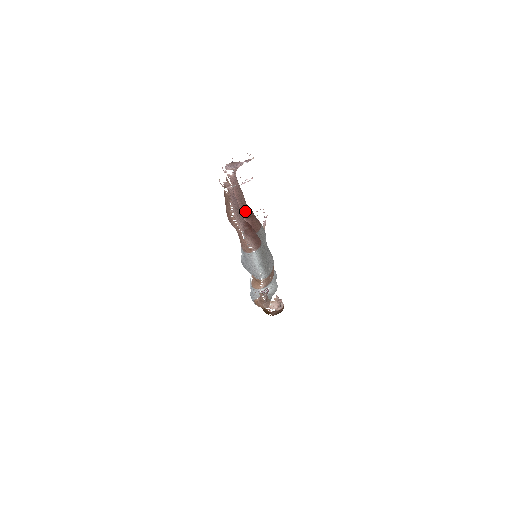
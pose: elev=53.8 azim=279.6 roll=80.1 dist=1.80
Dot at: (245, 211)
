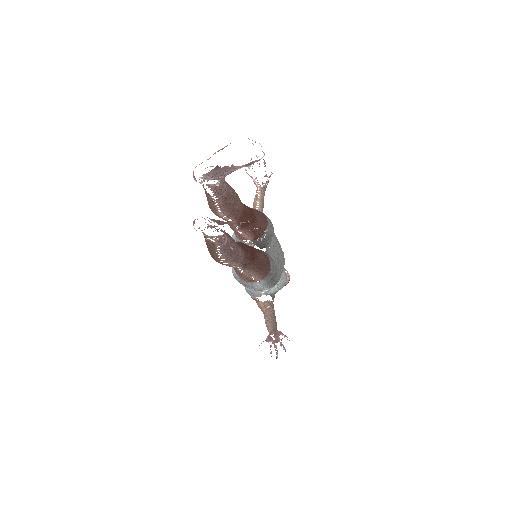
Dot at: (241, 219)
